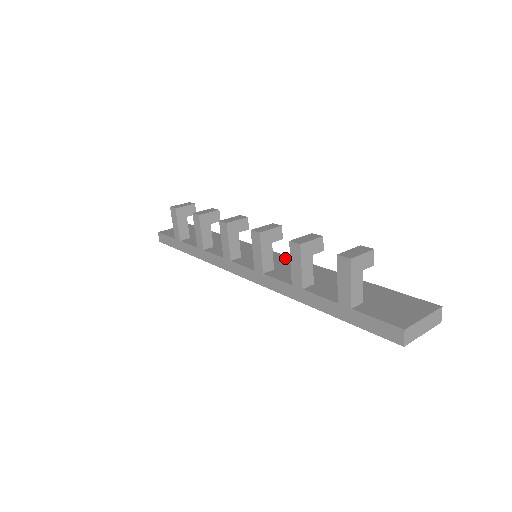
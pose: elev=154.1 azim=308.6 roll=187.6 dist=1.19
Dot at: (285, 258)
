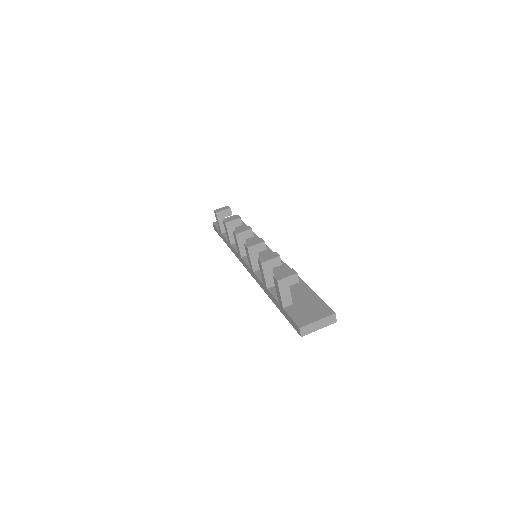
Dot at: occluded
